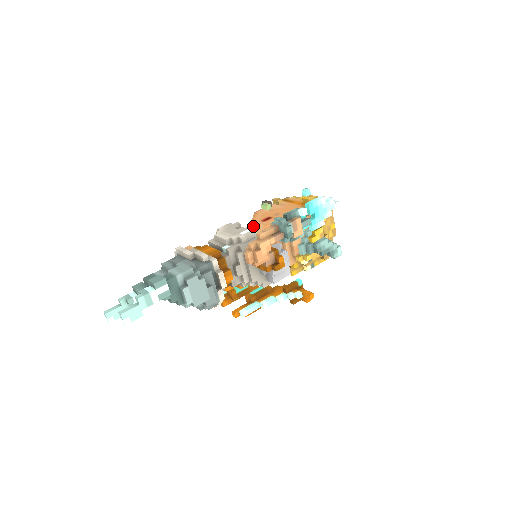
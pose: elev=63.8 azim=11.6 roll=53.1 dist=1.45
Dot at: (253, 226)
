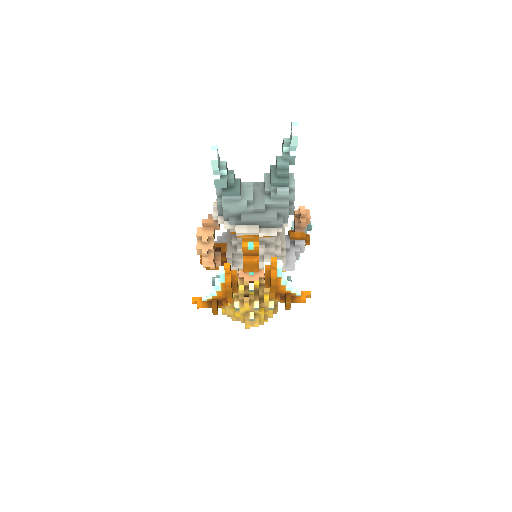
Dot at: occluded
